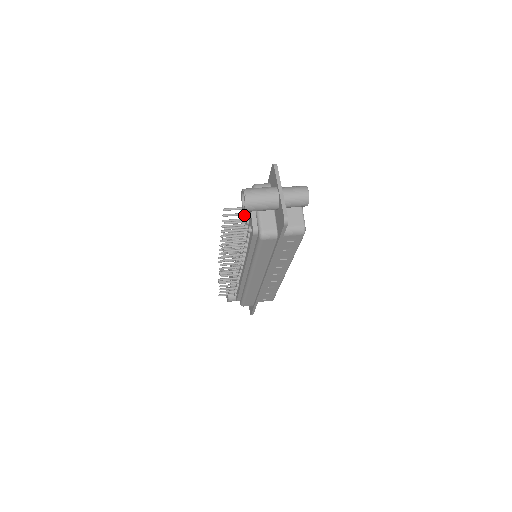
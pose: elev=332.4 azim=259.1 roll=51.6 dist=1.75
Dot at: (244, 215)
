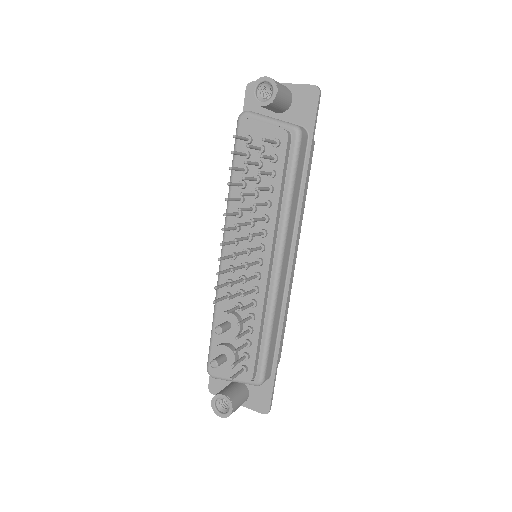
Dot at: (248, 153)
